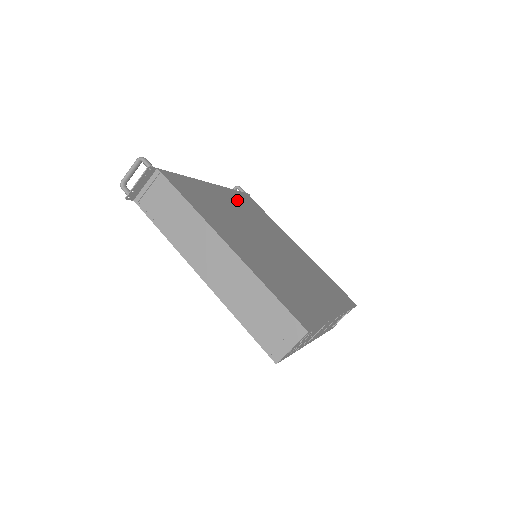
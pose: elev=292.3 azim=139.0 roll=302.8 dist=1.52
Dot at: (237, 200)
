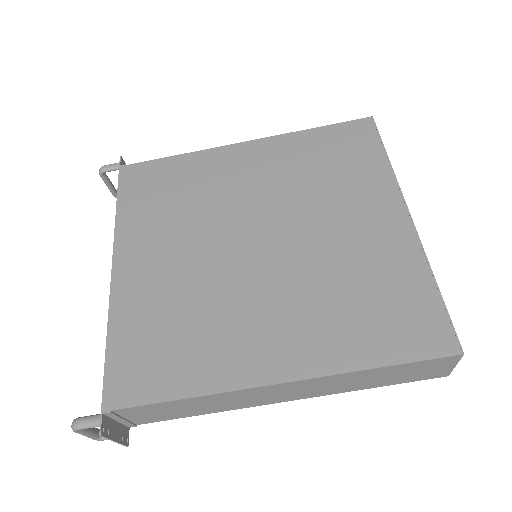
Dot at: (146, 222)
